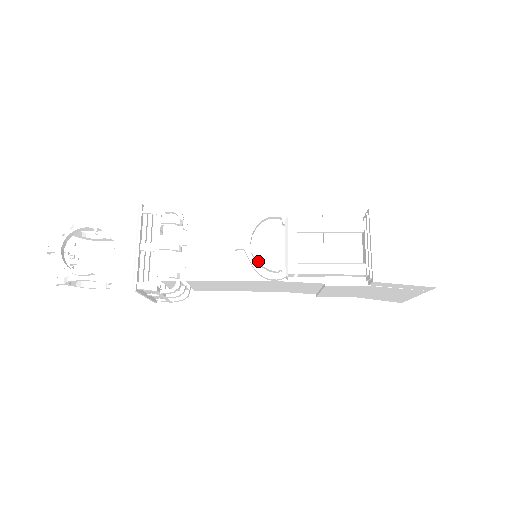
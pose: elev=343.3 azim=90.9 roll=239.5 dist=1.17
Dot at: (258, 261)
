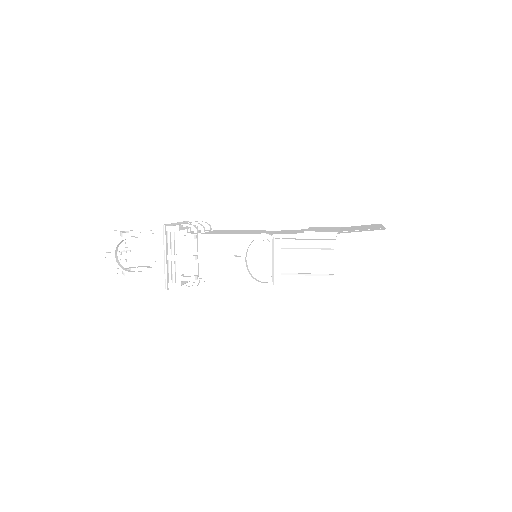
Dot at: (254, 267)
